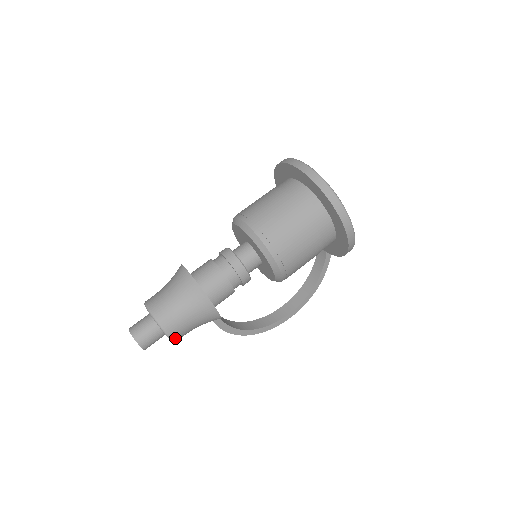
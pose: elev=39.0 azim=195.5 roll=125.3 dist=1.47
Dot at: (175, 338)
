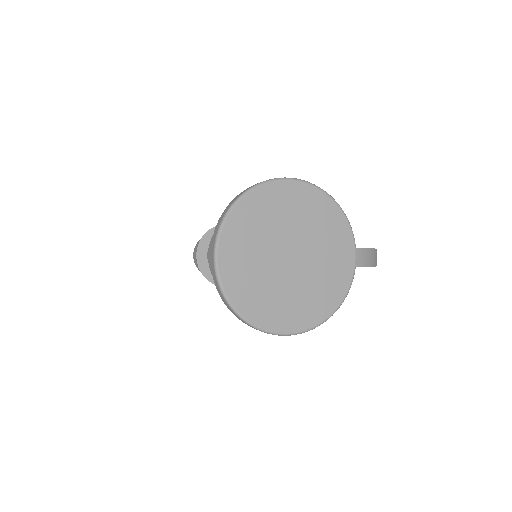
Dot at: occluded
